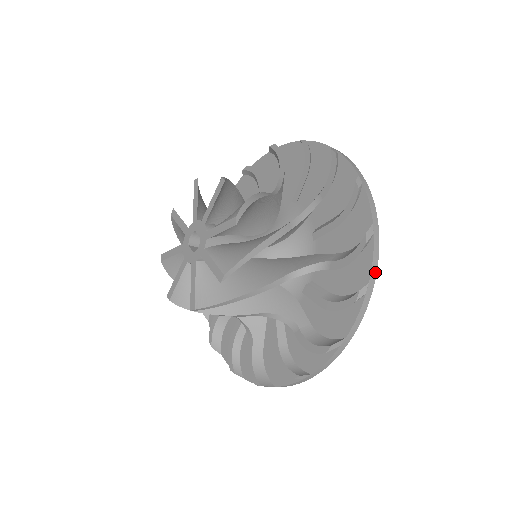
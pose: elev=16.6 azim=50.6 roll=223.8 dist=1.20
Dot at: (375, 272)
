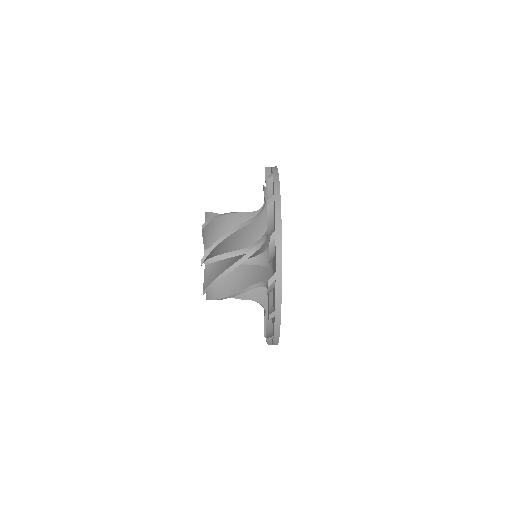
Dot at: (276, 344)
